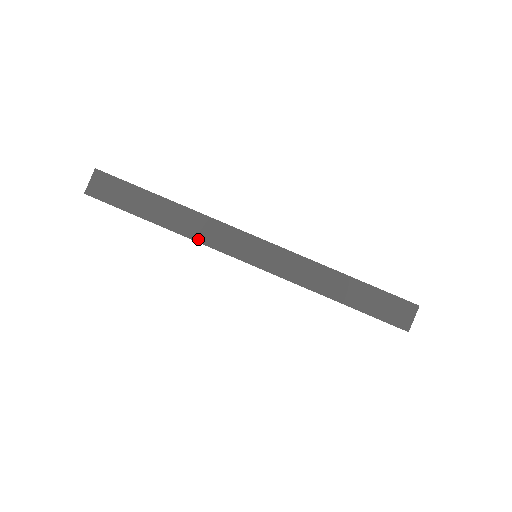
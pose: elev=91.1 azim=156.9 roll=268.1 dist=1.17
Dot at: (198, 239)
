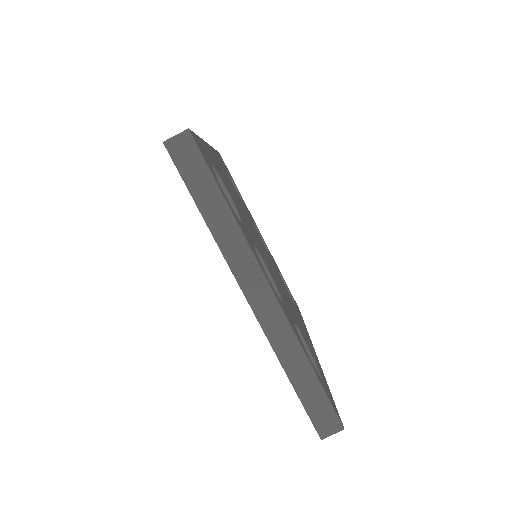
Dot at: (226, 255)
